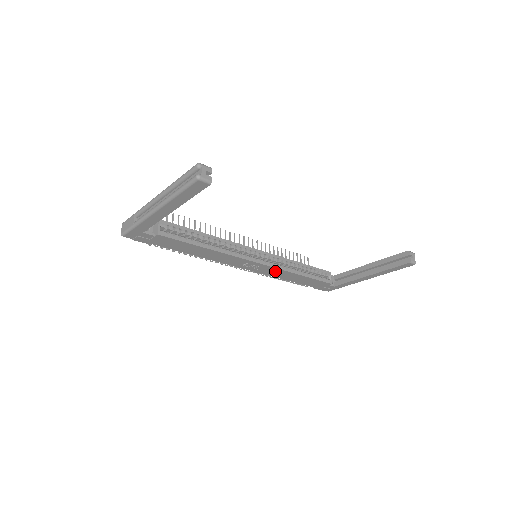
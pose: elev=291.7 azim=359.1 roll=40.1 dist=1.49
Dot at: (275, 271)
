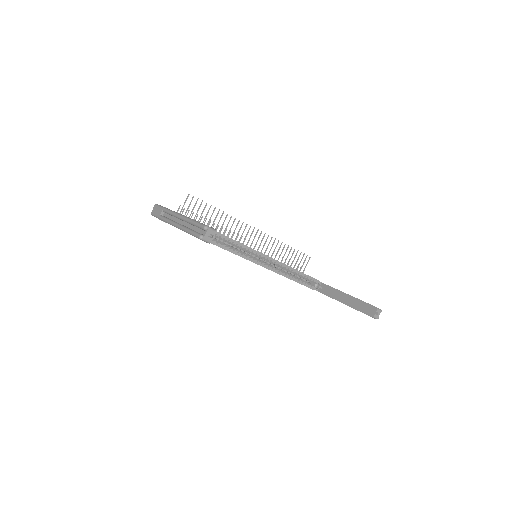
Dot at: occluded
